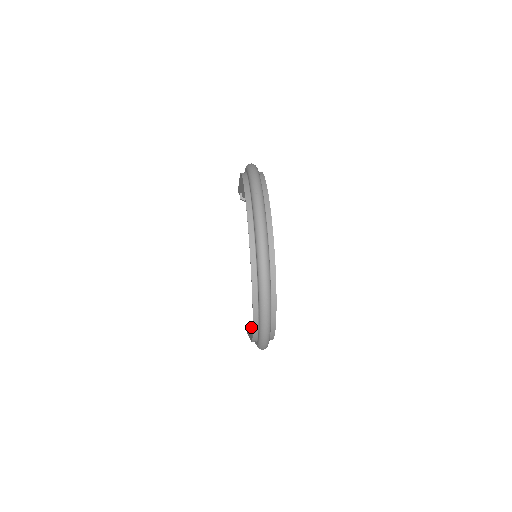
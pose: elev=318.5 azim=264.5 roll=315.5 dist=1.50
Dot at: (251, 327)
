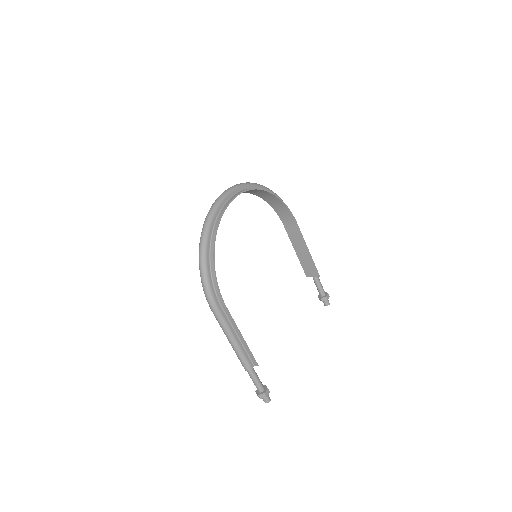
Dot at: occluded
